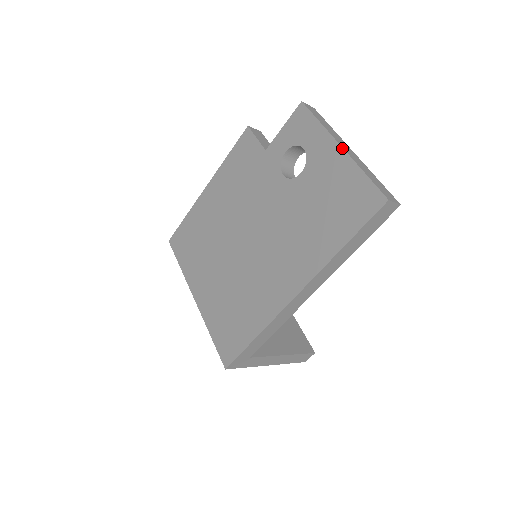
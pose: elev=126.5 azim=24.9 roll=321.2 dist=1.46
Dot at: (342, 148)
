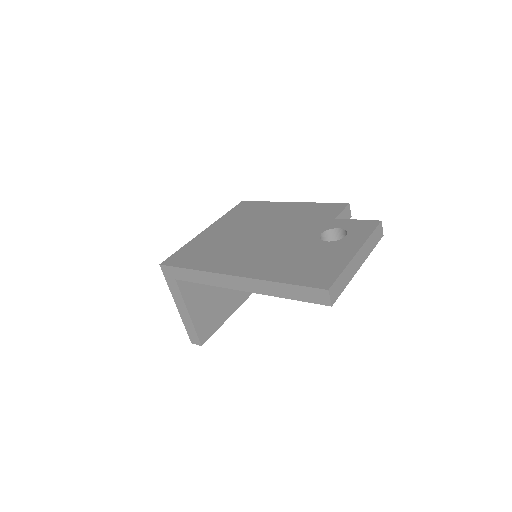
Dot at: (356, 253)
